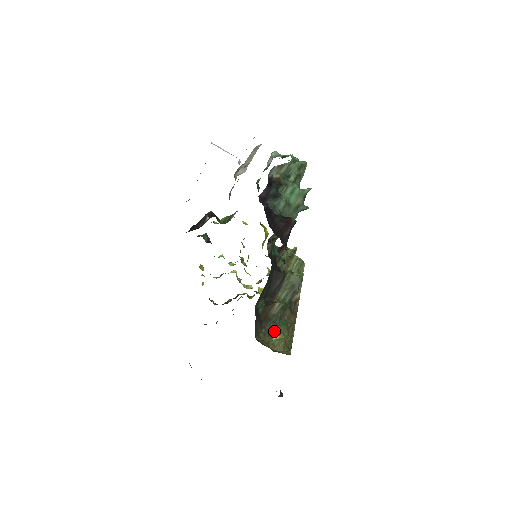
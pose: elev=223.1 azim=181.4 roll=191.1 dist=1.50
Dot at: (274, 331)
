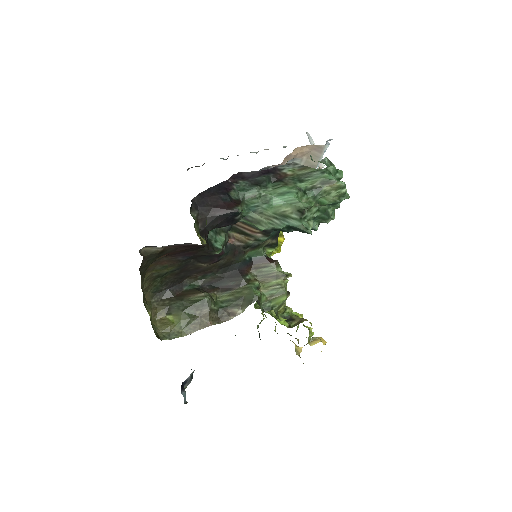
Dot at: (174, 311)
